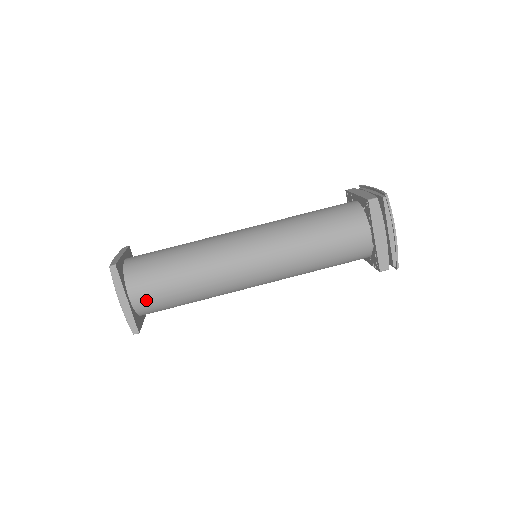
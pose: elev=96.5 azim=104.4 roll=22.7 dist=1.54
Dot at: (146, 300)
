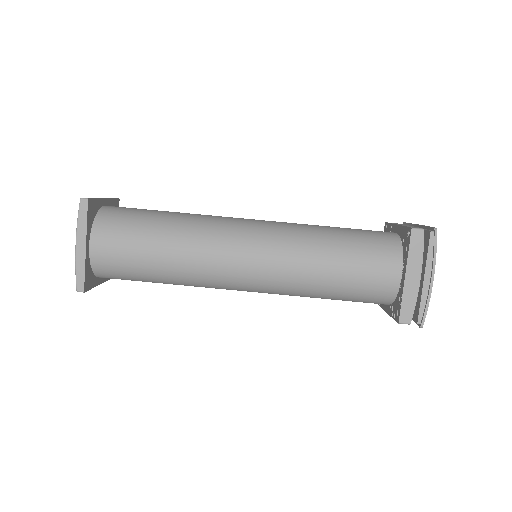
Dot at: (108, 256)
